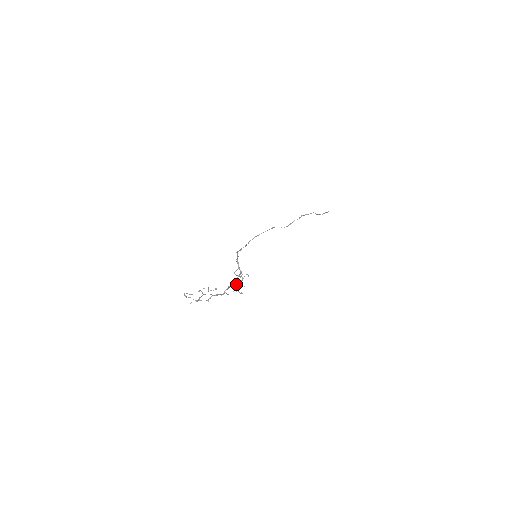
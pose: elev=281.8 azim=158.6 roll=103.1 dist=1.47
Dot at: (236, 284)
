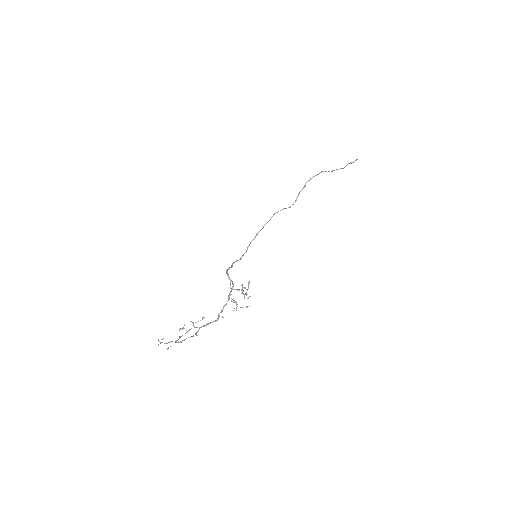
Dot at: (232, 301)
